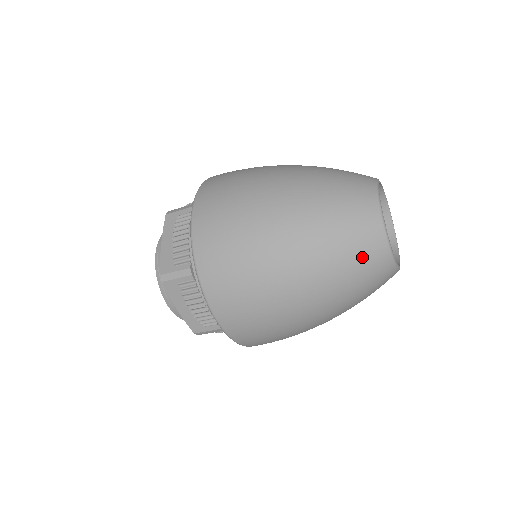
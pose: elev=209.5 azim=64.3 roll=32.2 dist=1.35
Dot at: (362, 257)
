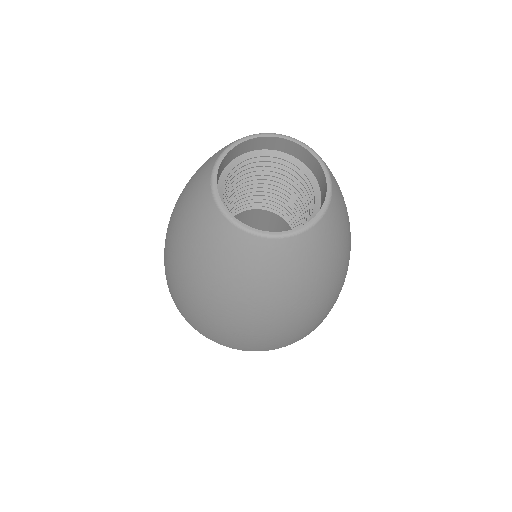
Dot at: (217, 247)
